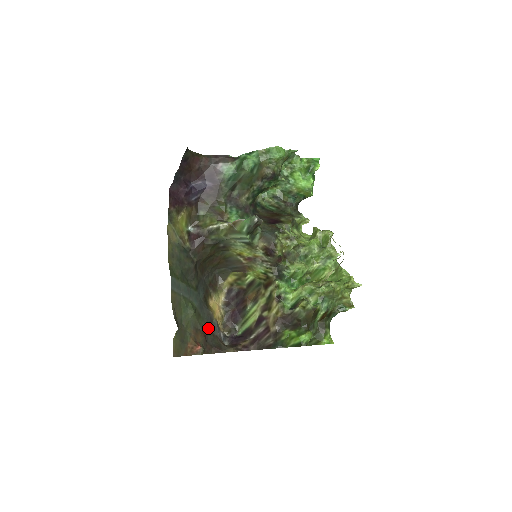
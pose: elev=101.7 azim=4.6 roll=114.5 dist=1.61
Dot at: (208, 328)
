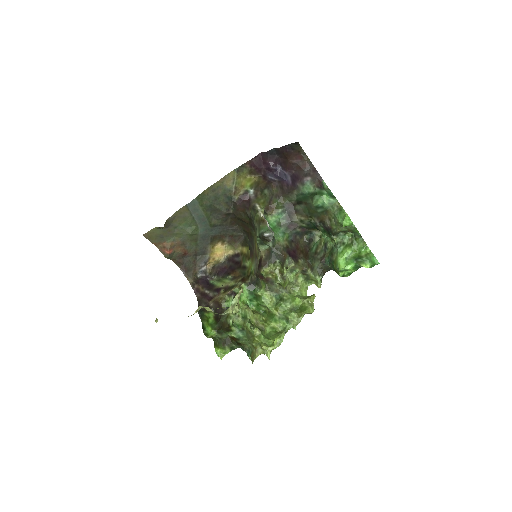
Dot at: (196, 253)
